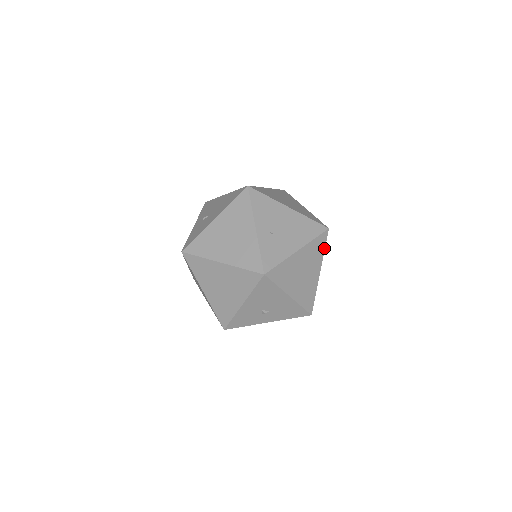
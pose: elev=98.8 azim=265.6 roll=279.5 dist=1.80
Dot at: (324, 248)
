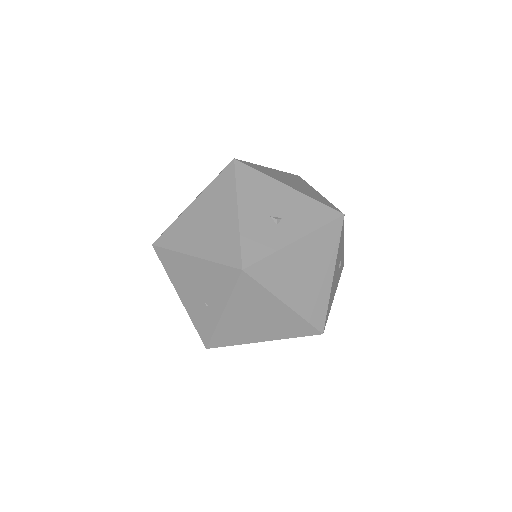
Dot at: (306, 183)
